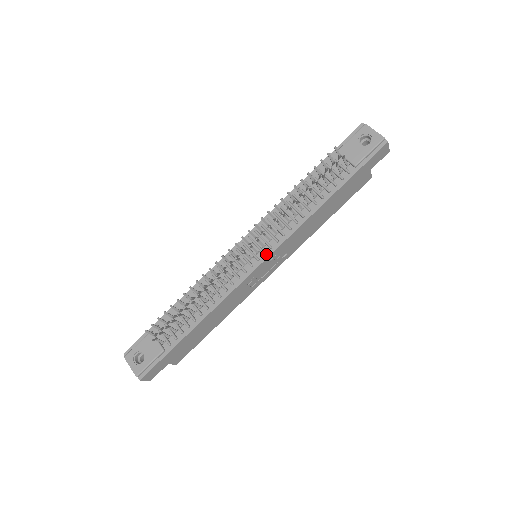
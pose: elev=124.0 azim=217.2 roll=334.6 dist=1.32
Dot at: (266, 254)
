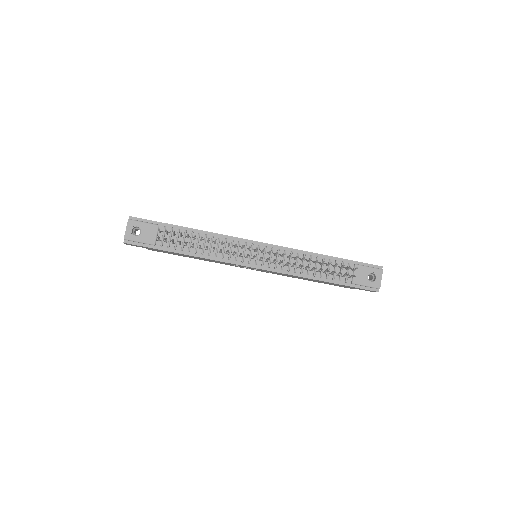
Dot at: (263, 267)
